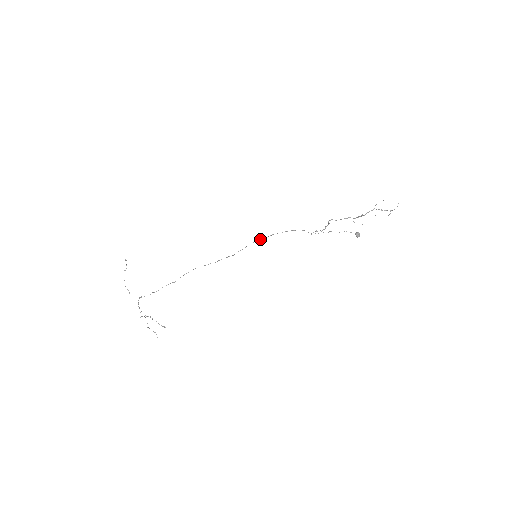
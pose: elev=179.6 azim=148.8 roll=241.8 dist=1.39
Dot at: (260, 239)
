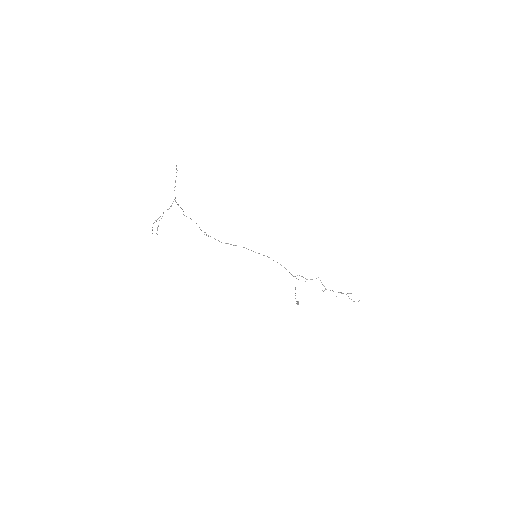
Dot at: occluded
